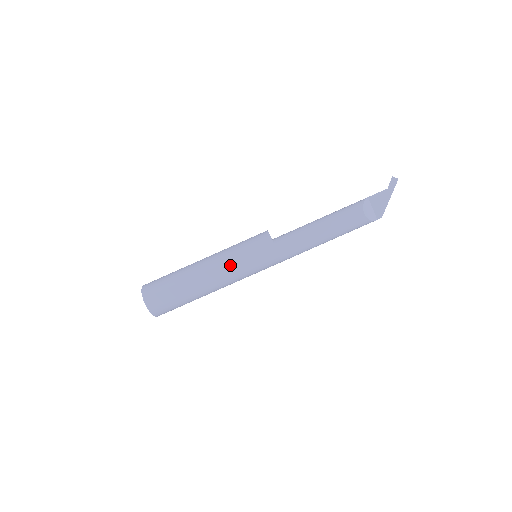
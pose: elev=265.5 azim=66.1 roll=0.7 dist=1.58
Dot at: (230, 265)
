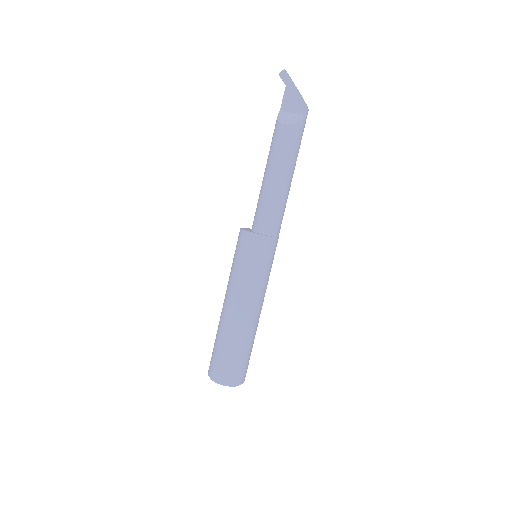
Dot at: (238, 285)
